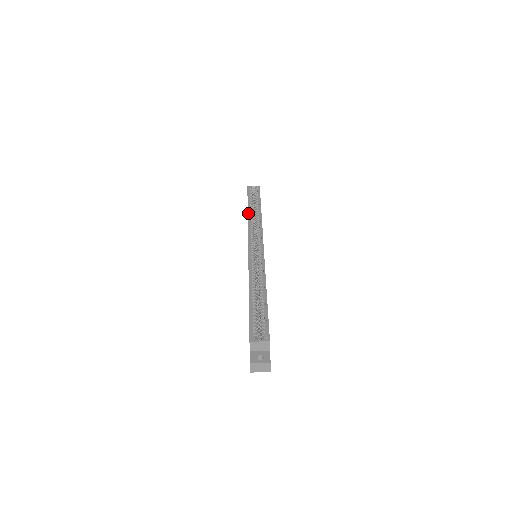
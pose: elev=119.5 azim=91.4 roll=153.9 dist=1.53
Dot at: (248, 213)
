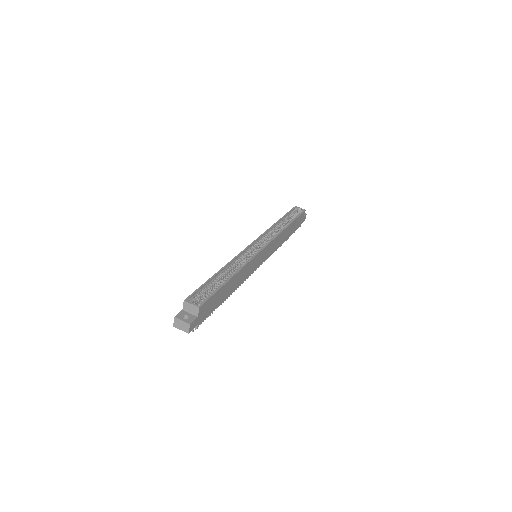
Dot at: (275, 223)
